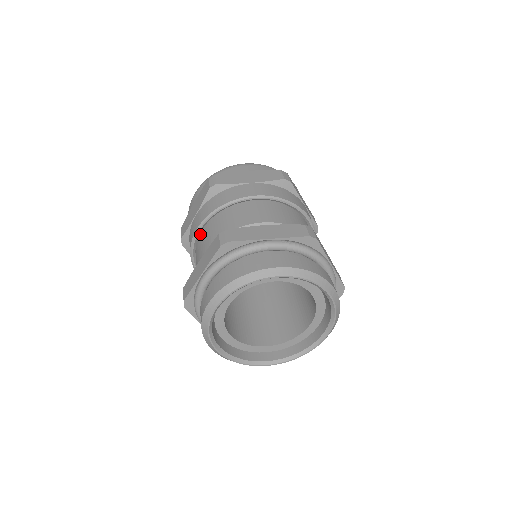
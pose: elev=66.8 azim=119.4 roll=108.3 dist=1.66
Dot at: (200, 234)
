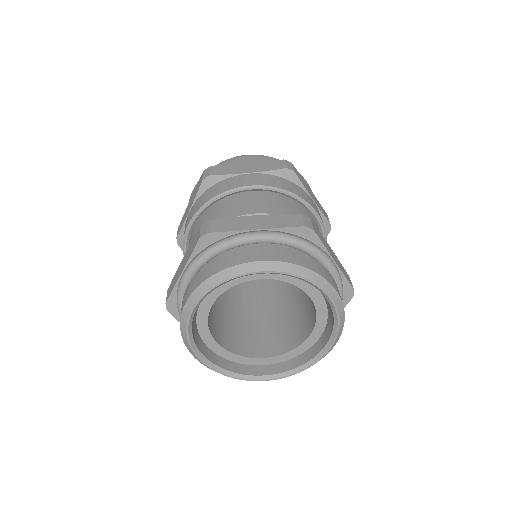
Dot at: (247, 192)
